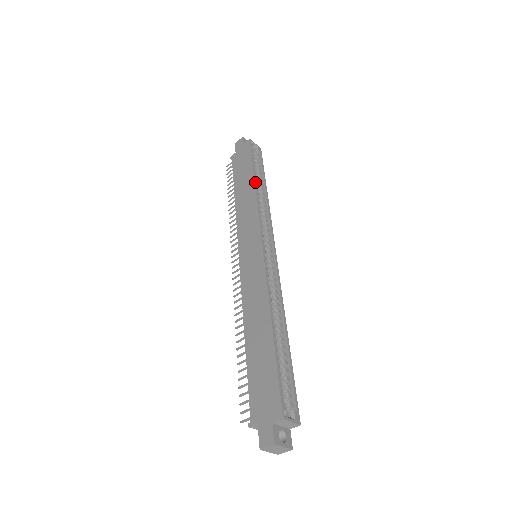
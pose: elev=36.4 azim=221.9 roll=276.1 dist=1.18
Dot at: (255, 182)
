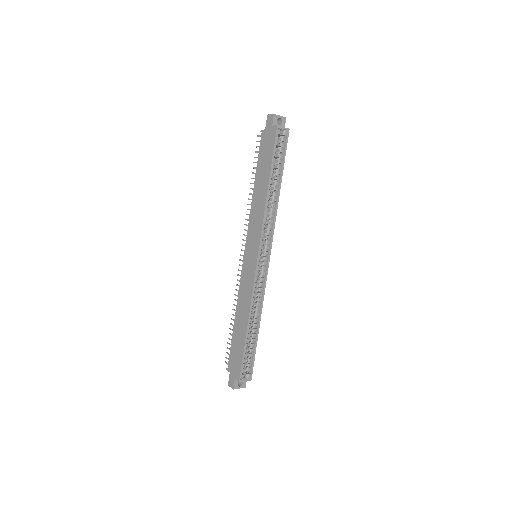
Dot at: (268, 189)
